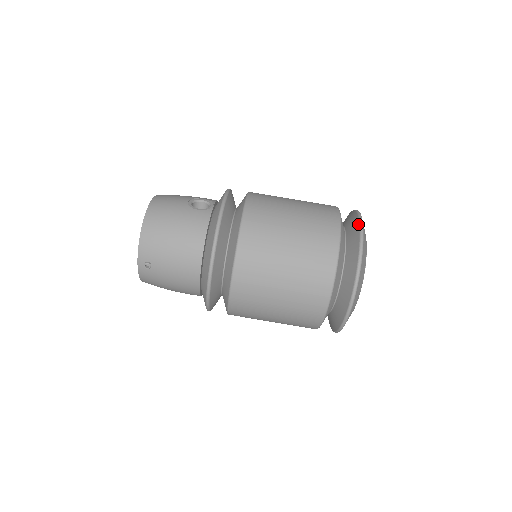
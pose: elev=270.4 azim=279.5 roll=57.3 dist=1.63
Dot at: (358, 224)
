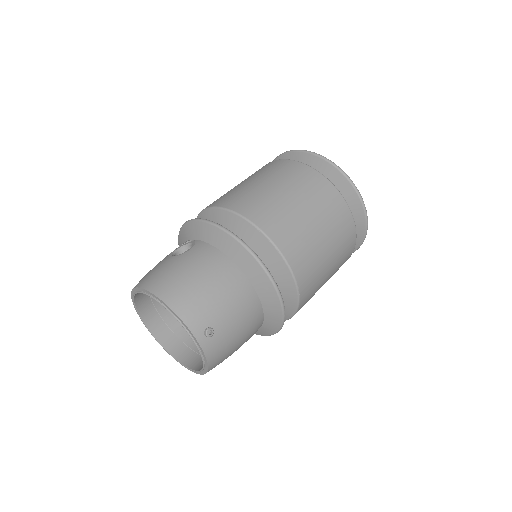
Dot at: (296, 153)
